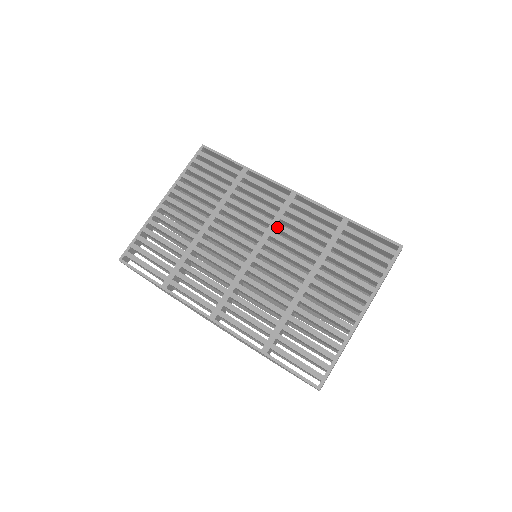
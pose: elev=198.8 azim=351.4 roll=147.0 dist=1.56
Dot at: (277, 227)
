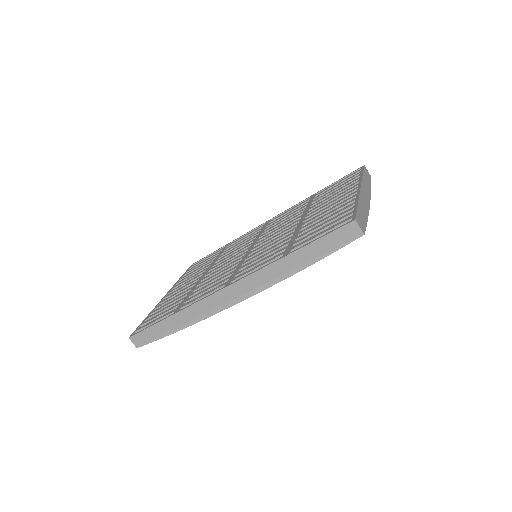
Dot at: (263, 232)
